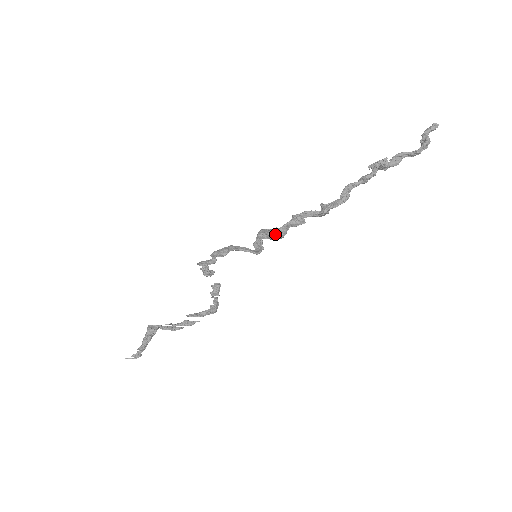
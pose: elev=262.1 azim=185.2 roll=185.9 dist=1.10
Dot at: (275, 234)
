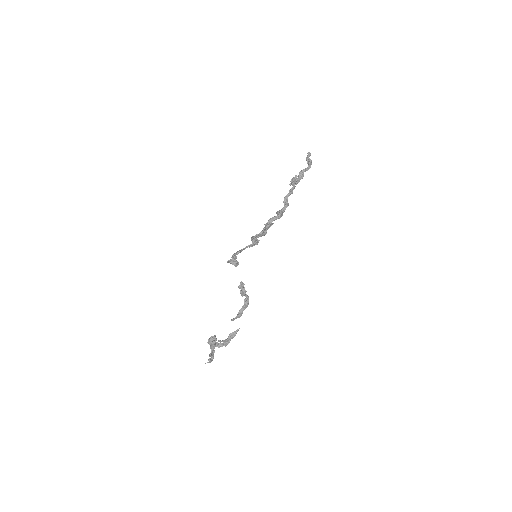
Dot at: occluded
